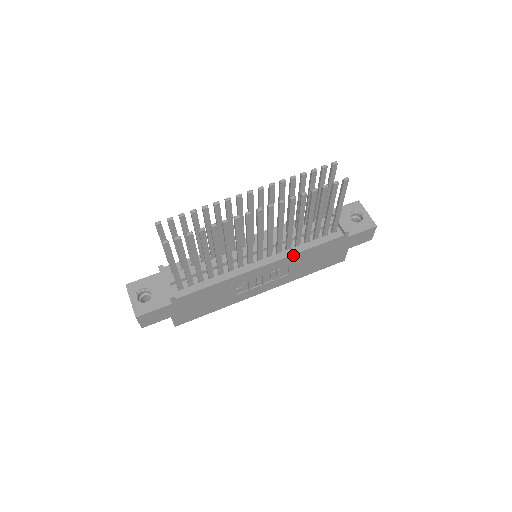
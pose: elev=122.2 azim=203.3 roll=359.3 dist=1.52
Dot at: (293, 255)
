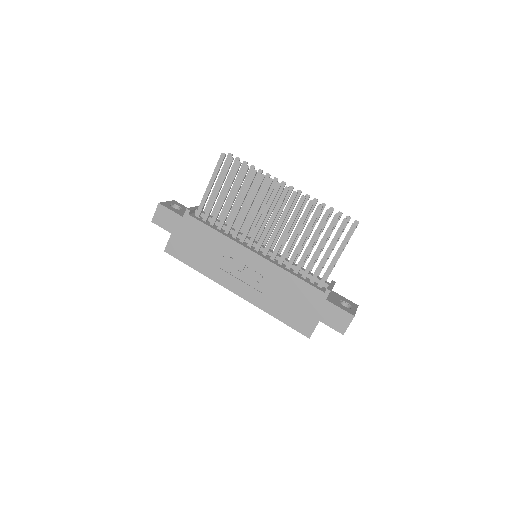
Dot at: (278, 267)
